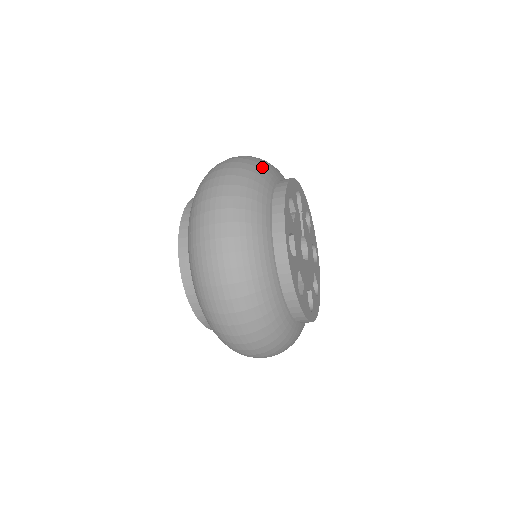
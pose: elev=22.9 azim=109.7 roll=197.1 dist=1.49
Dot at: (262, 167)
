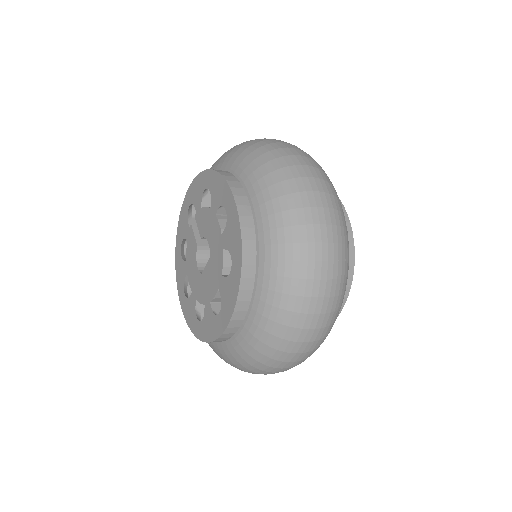
Dot at: occluded
